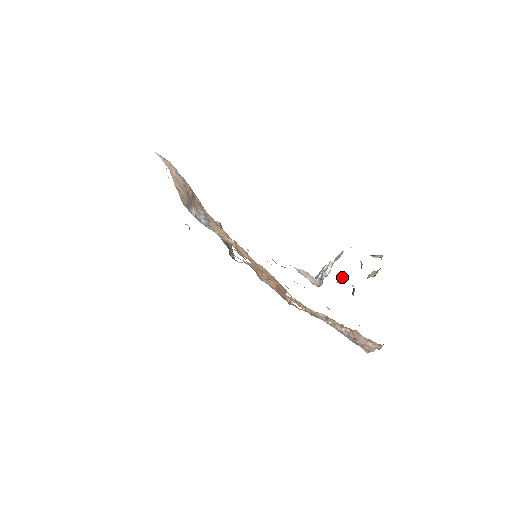
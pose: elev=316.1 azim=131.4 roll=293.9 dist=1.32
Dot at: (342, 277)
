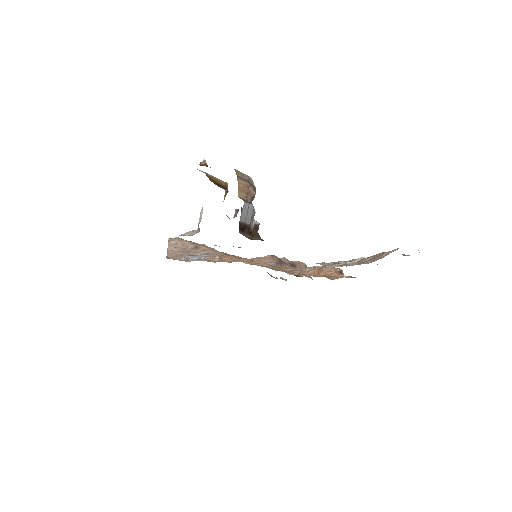
Dot at: (235, 210)
